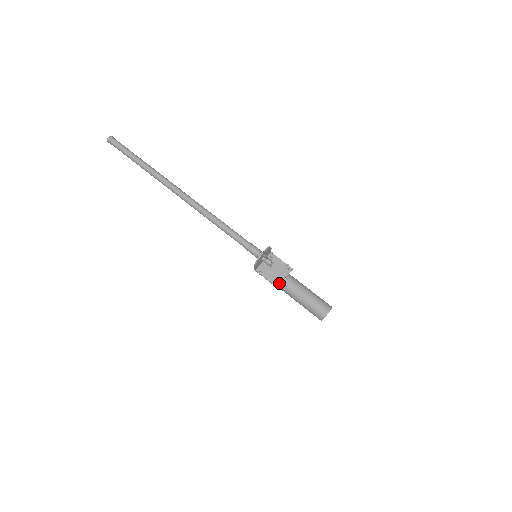
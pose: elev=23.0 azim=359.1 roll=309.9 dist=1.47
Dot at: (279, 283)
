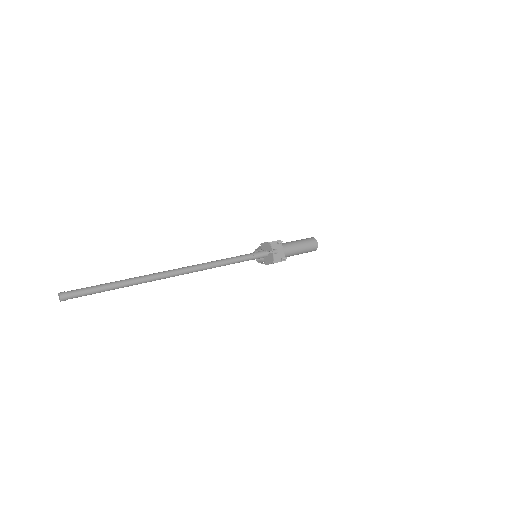
Dot at: (284, 257)
